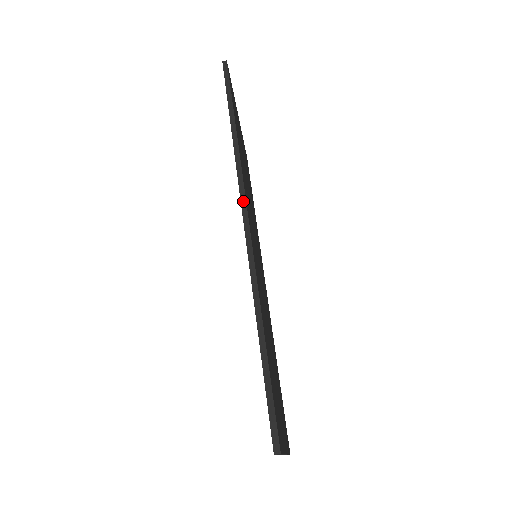
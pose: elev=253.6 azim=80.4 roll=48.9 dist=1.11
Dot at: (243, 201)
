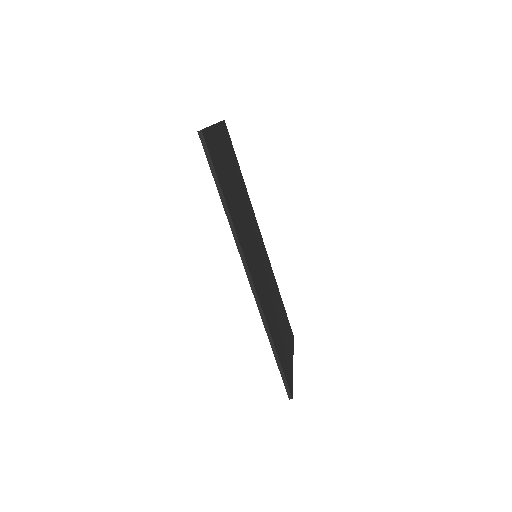
Dot at: (246, 268)
